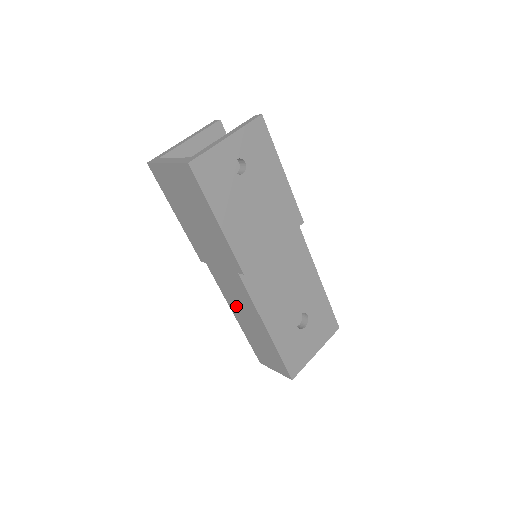
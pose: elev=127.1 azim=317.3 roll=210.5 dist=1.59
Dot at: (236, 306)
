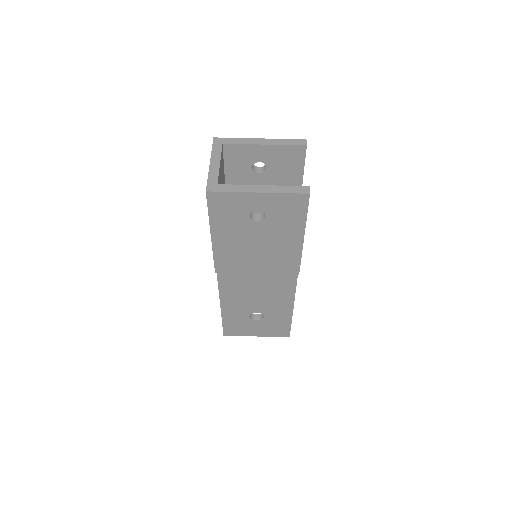
Dot at: occluded
